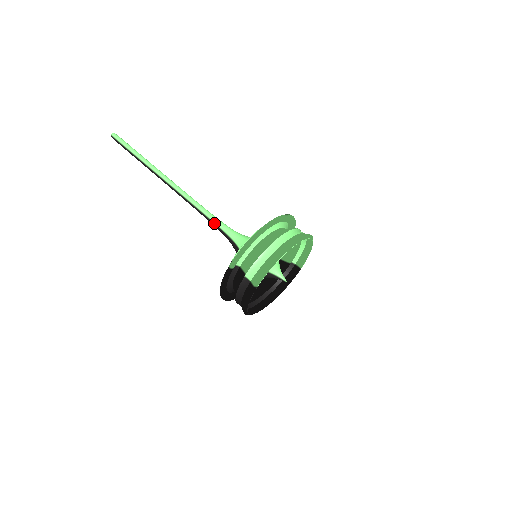
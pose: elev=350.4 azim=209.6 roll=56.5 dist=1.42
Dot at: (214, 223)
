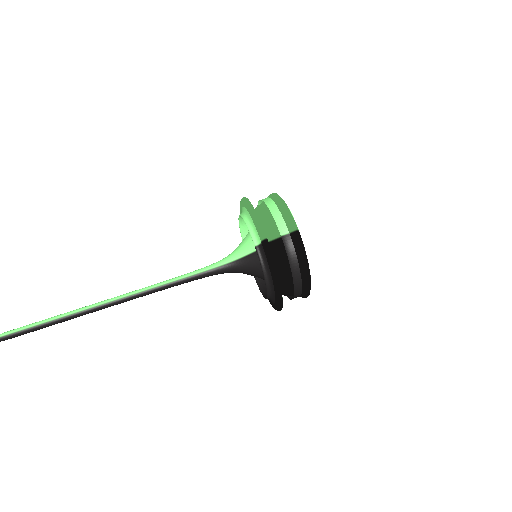
Dot at: (196, 274)
